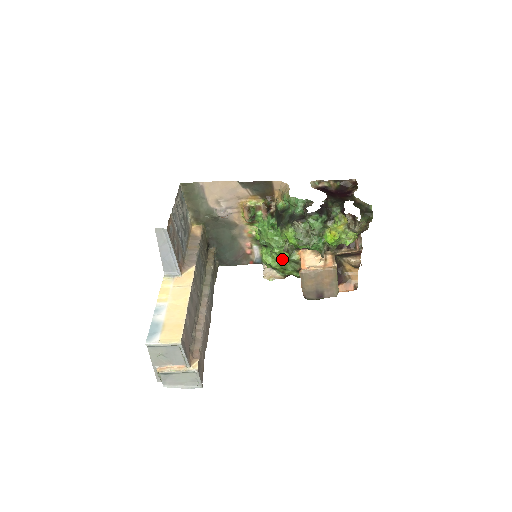
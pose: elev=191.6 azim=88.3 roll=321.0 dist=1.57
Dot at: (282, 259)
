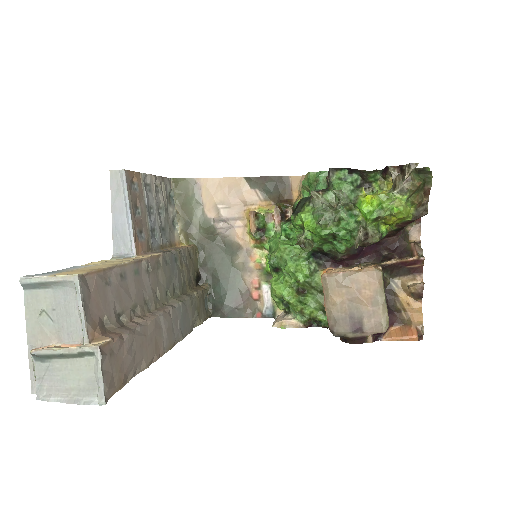
Dot at: (300, 287)
